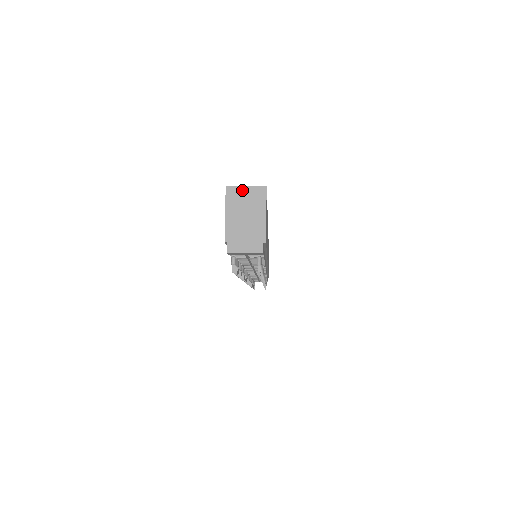
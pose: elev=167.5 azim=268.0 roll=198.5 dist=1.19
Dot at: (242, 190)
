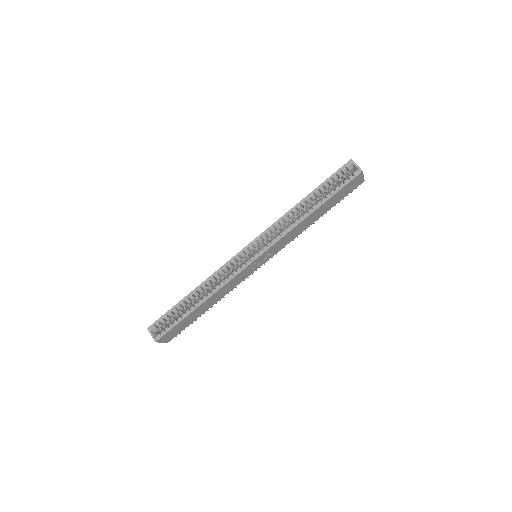
Dot at: (151, 334)
